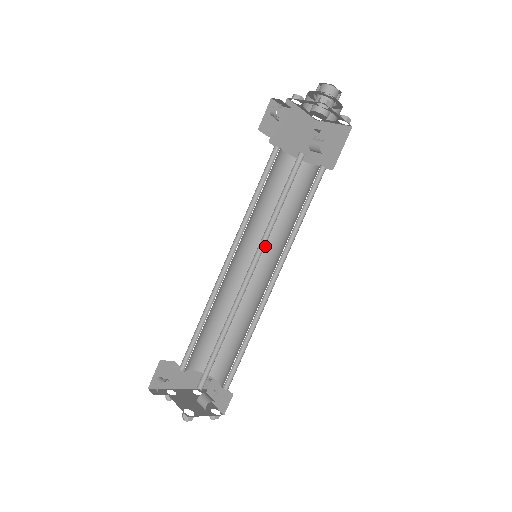
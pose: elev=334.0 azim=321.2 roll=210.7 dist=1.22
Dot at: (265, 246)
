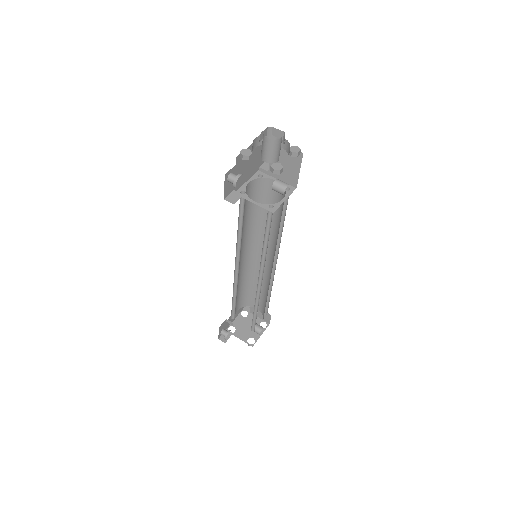
Dot at: (257, 238)
